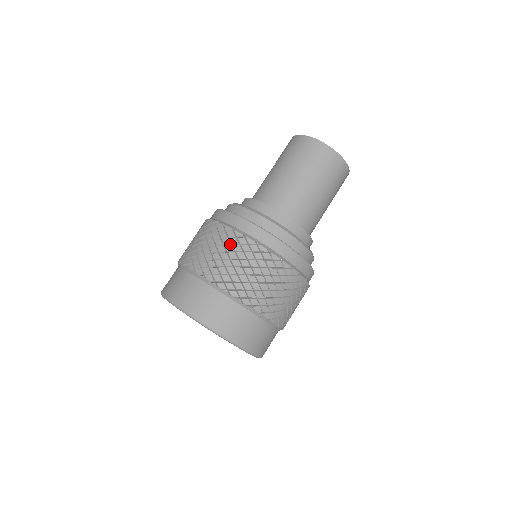
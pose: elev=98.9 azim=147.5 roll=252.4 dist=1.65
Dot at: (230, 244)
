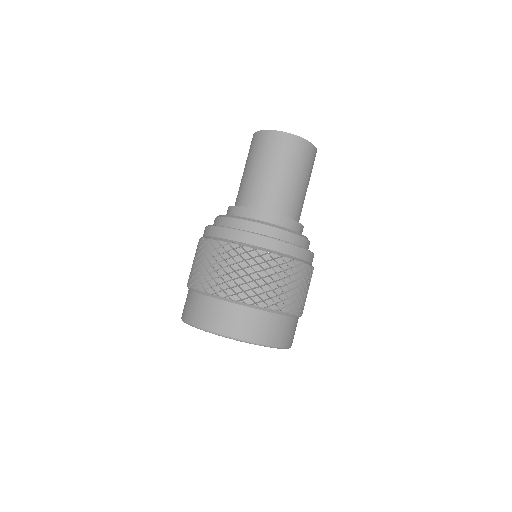
Dot at: (218, 254)
